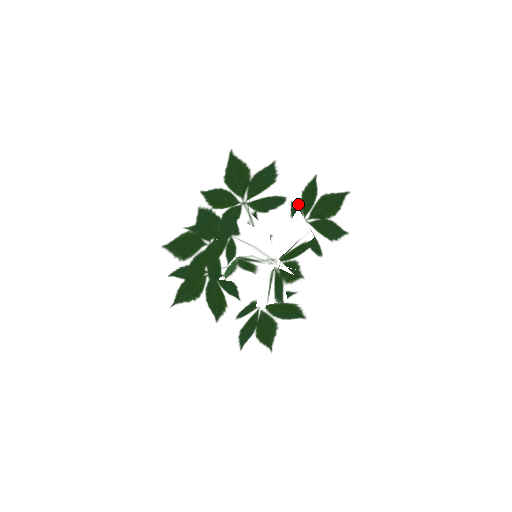
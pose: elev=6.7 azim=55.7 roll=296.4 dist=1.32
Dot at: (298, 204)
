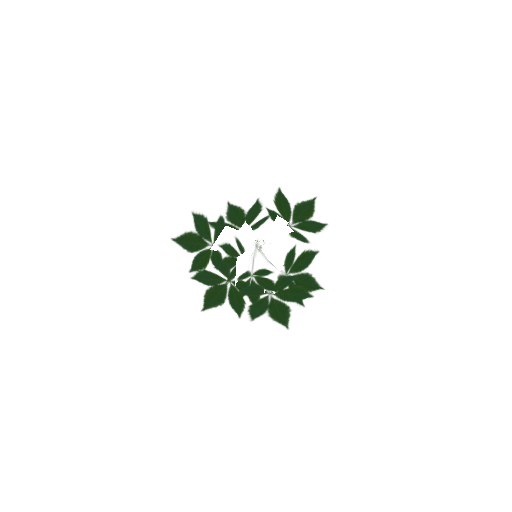
Dot at: (276, 212)
